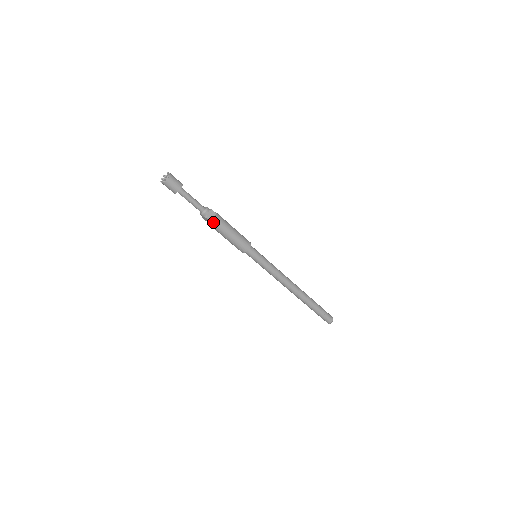
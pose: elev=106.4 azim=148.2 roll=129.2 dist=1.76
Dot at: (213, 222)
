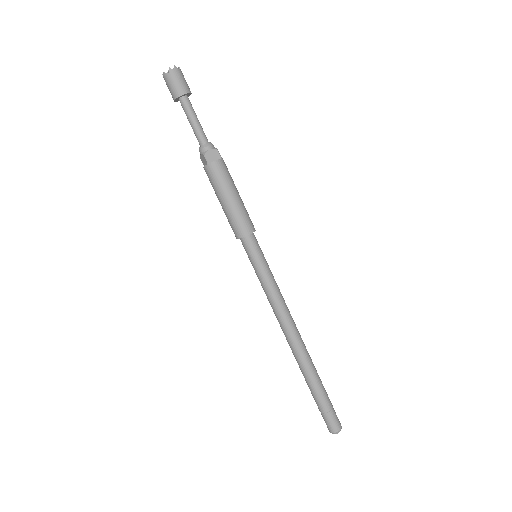
Dot at: (211, 166)
